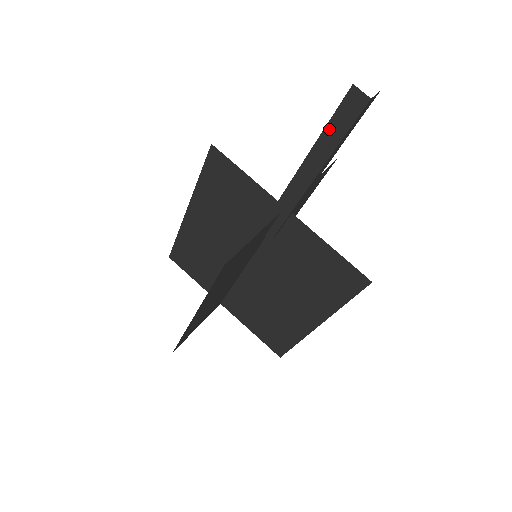
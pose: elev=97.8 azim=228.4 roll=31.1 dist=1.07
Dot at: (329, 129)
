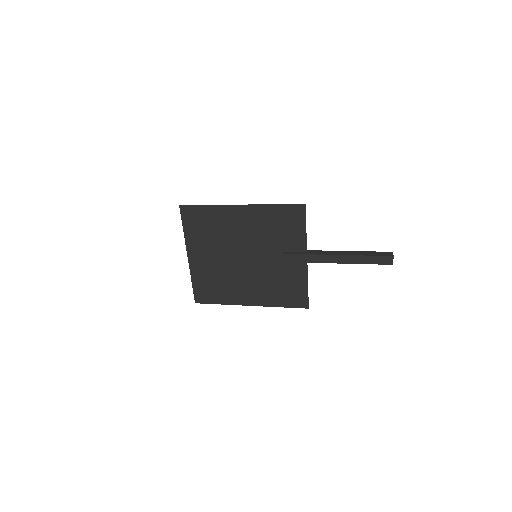
Dot at: (369, 257)
